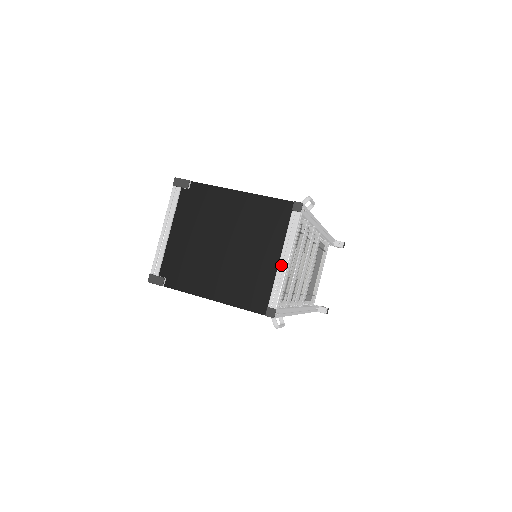
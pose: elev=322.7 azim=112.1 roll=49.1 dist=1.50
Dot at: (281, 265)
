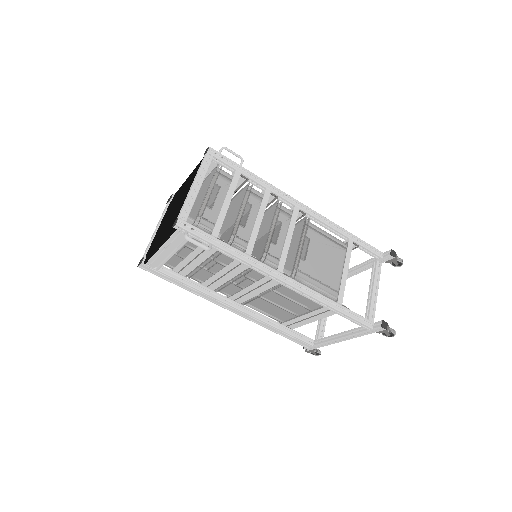
Dot at: (190, 190)
